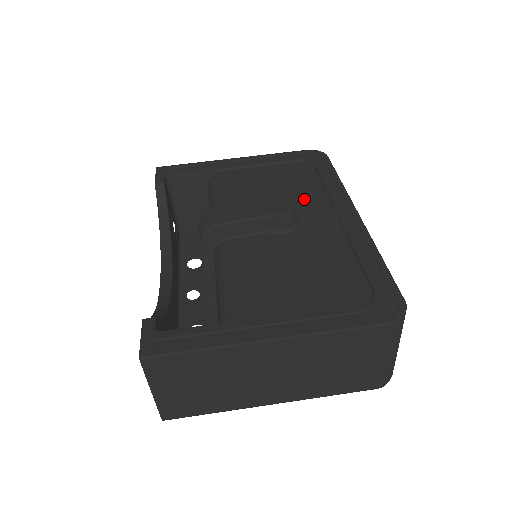
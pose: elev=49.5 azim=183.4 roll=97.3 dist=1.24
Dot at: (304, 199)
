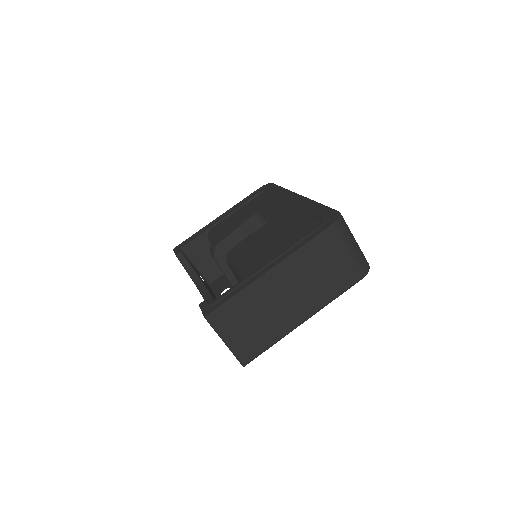
Dot at: (266, 208)
